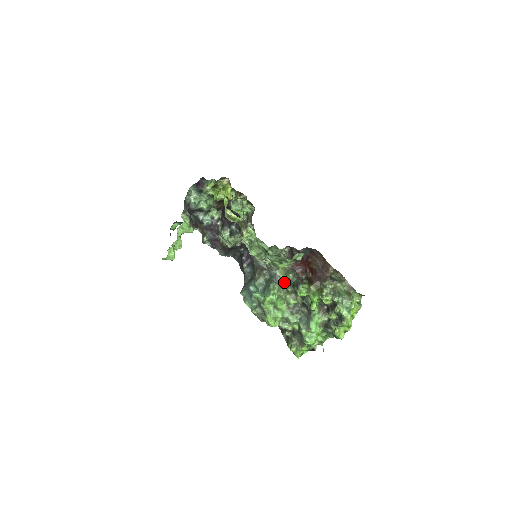
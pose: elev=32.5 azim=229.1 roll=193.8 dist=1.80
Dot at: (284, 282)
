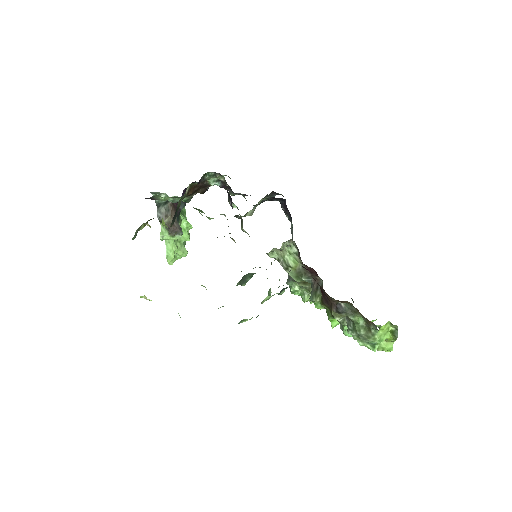
Dot at: (300, 282)
